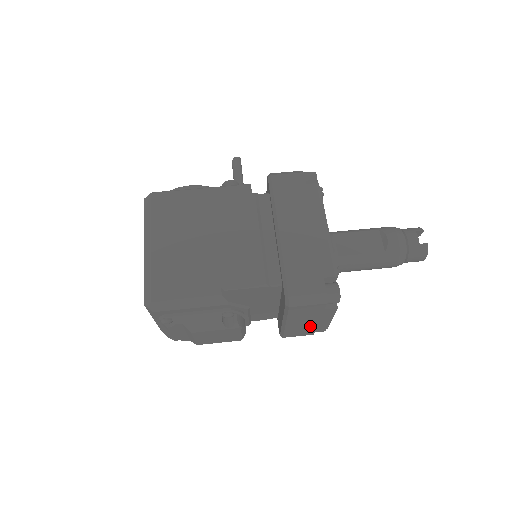
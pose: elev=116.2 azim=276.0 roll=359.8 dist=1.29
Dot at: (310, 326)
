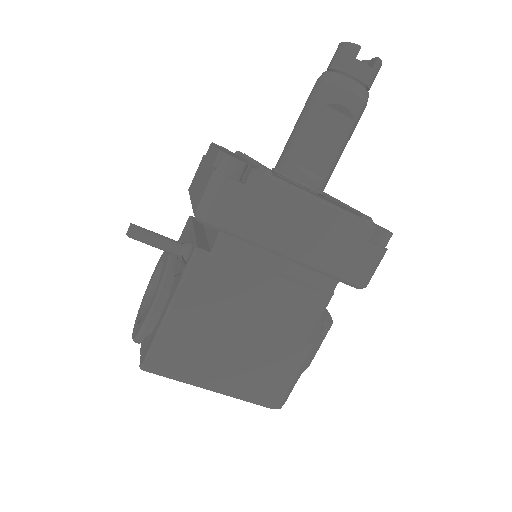
Dot at: occluded
